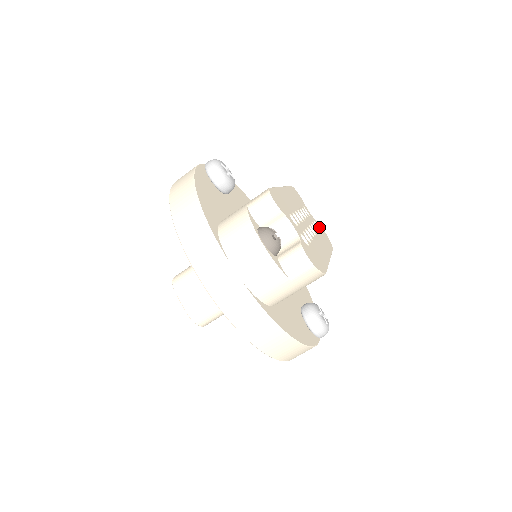
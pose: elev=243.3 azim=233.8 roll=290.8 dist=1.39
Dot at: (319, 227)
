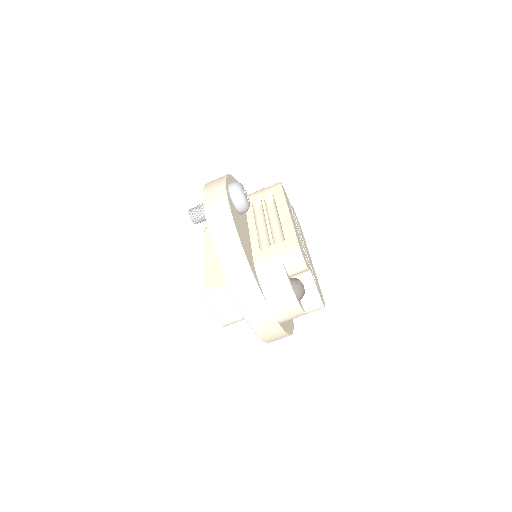
Dot at: (295, 215)
